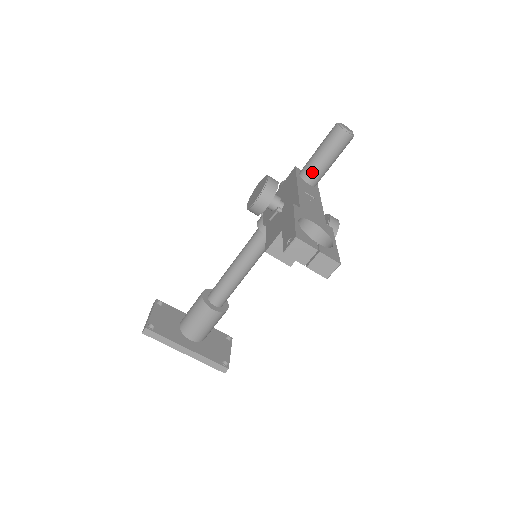
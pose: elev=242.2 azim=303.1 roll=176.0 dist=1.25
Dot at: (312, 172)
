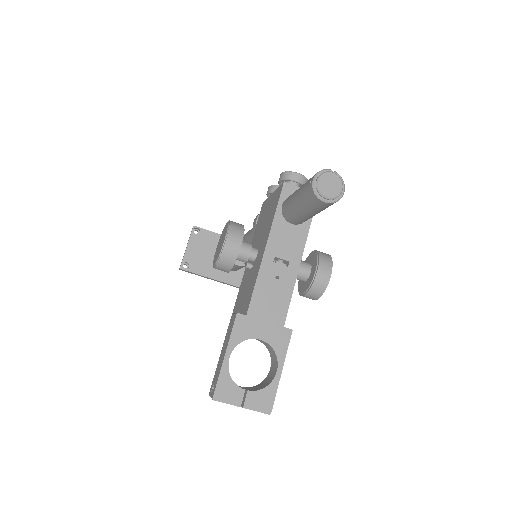
Dot at: (293, 218)
